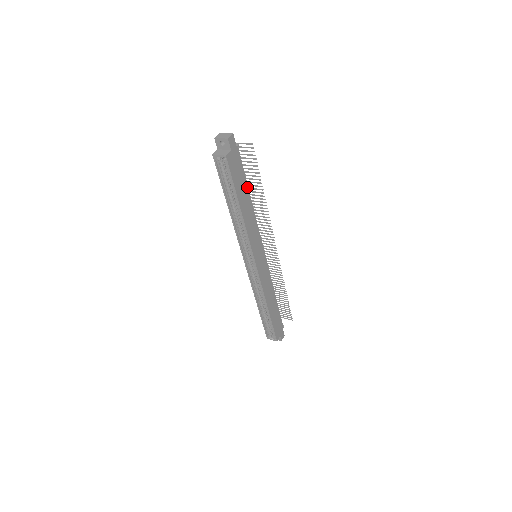
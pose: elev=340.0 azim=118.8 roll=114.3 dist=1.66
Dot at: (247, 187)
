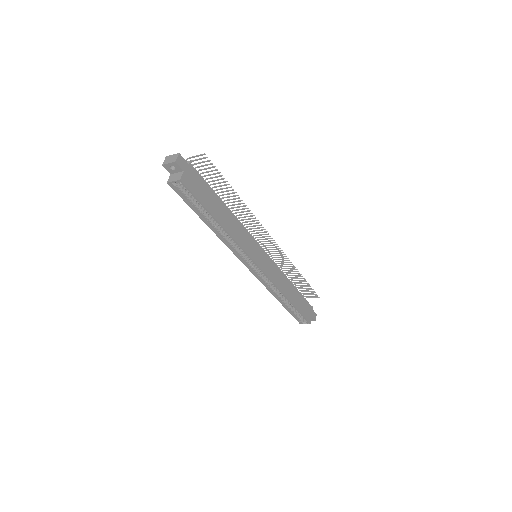
Dot at: (217, 197)
